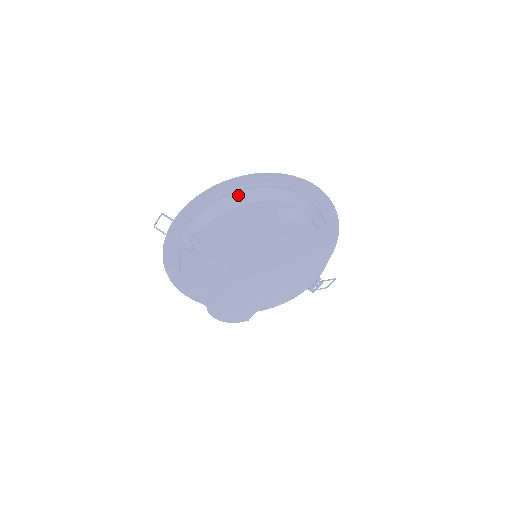
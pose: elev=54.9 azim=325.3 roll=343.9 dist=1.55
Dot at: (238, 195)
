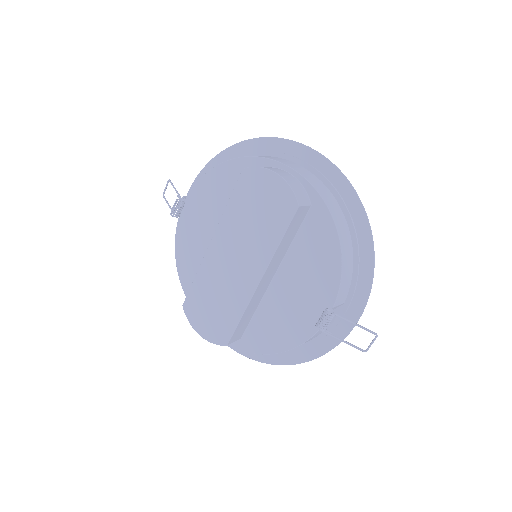
Dot at: occluded
